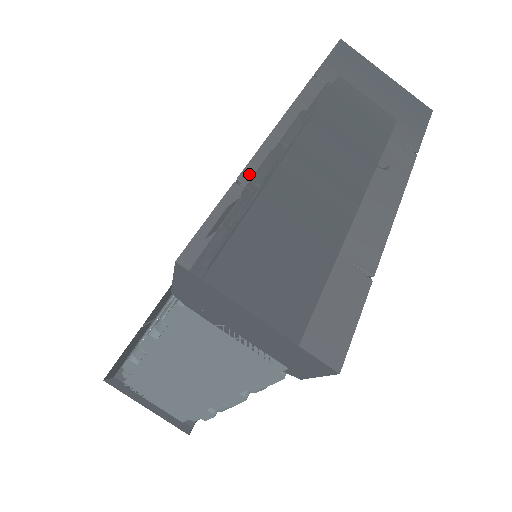
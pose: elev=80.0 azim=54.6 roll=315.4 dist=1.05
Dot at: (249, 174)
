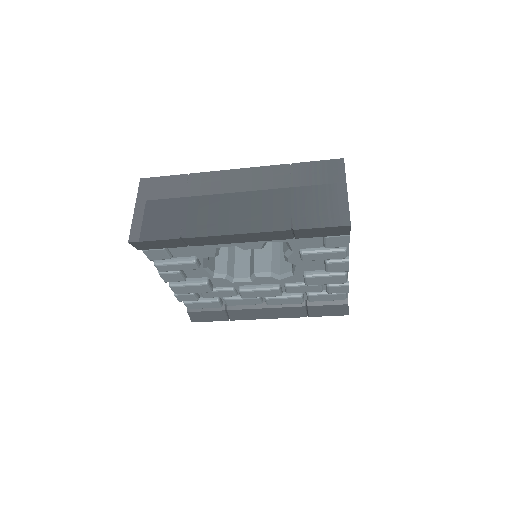
Dot at: (195, 175)
